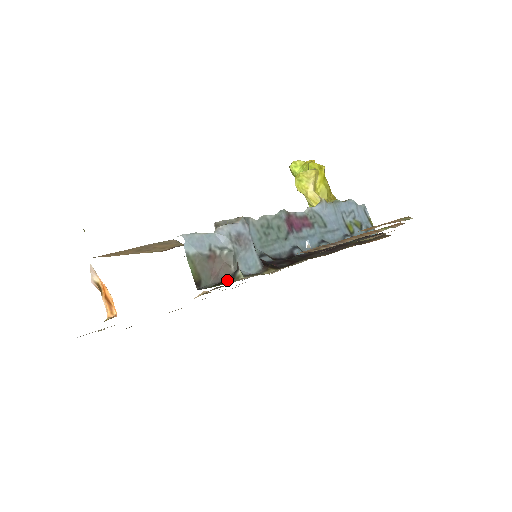
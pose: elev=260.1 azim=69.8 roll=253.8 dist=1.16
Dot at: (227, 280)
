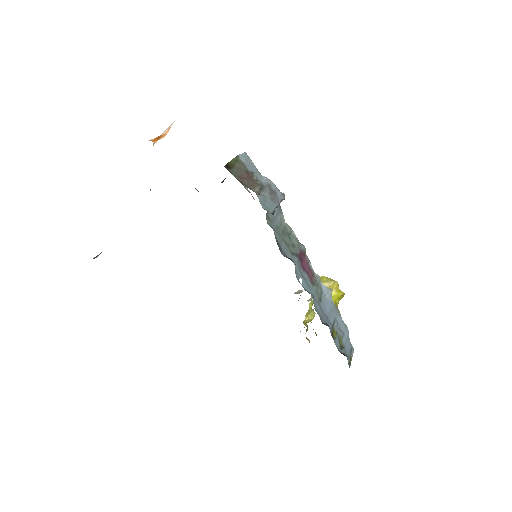
Dot at: (247, 185)
